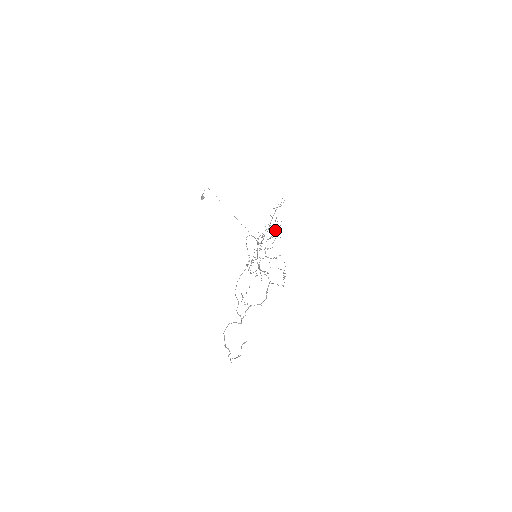
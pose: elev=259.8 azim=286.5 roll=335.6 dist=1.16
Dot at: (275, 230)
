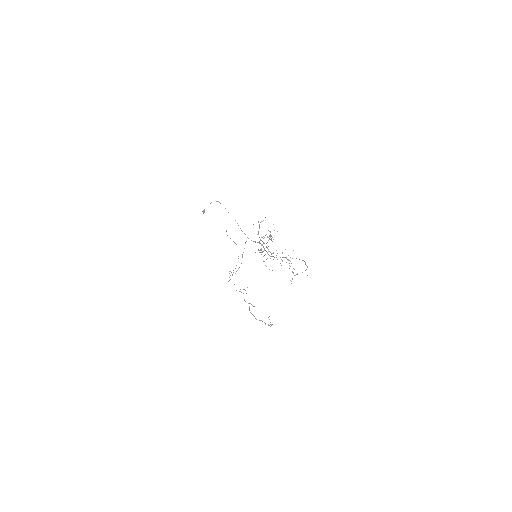
Dot at: (271, 235)
